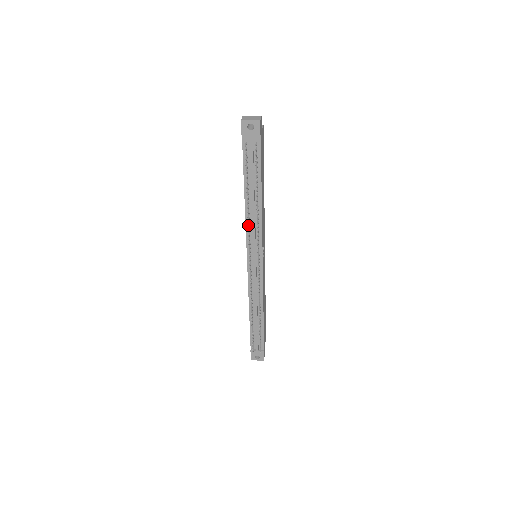
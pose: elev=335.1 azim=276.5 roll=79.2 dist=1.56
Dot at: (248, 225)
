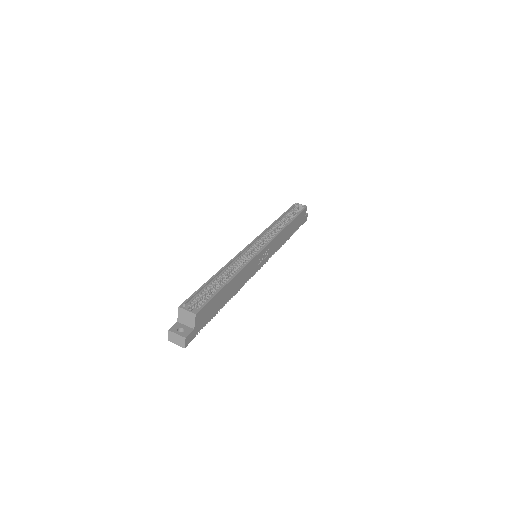
Dot at: occluded
